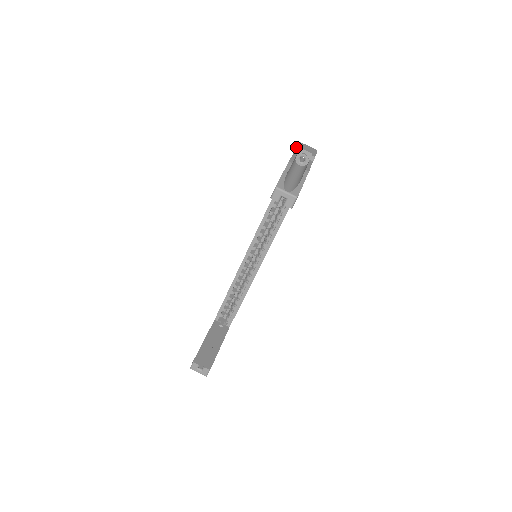
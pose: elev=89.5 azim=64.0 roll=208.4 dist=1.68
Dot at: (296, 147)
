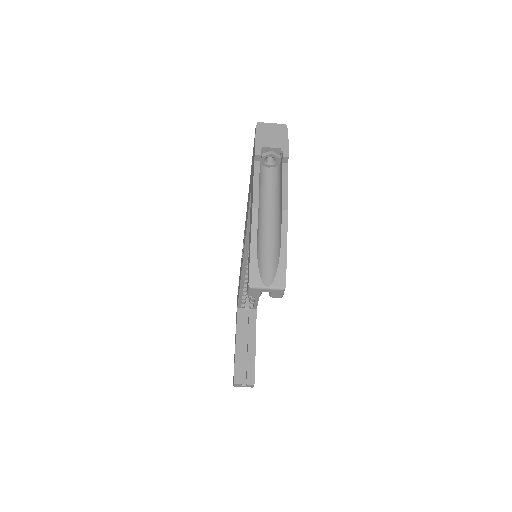
Dot at: (254, 153)
